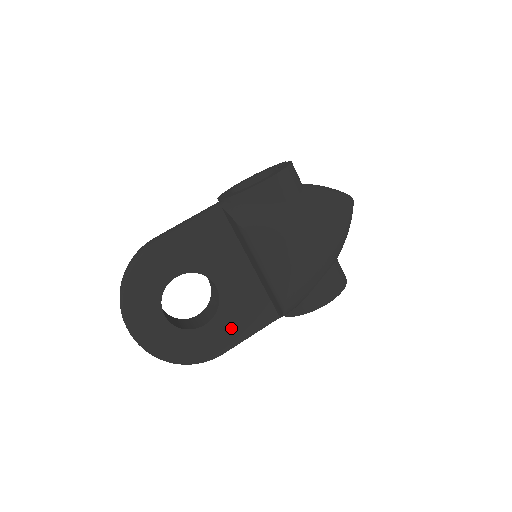
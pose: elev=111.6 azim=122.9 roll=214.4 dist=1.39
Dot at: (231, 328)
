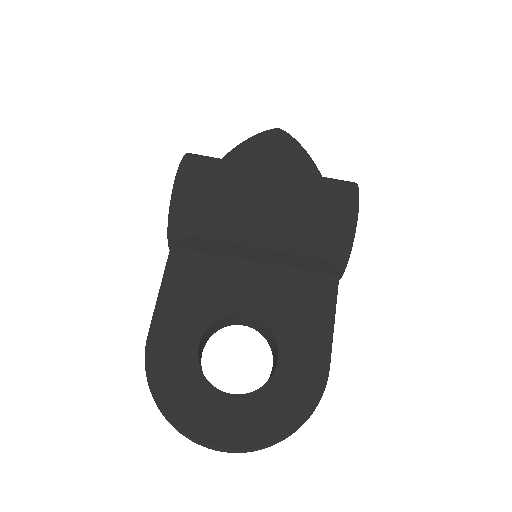
Dot at: (306, 335)
